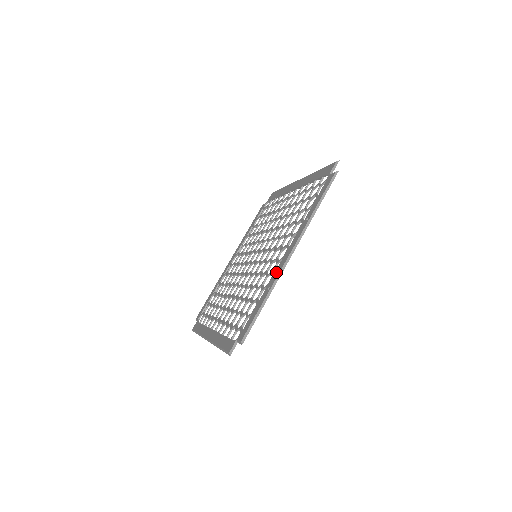
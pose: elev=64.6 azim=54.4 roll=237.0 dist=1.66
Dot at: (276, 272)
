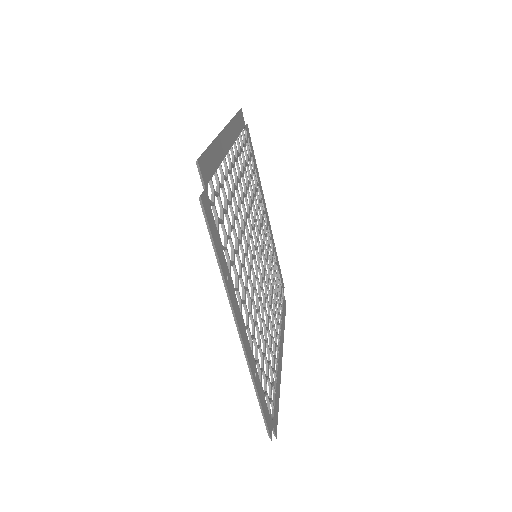
Dot at: occluded
